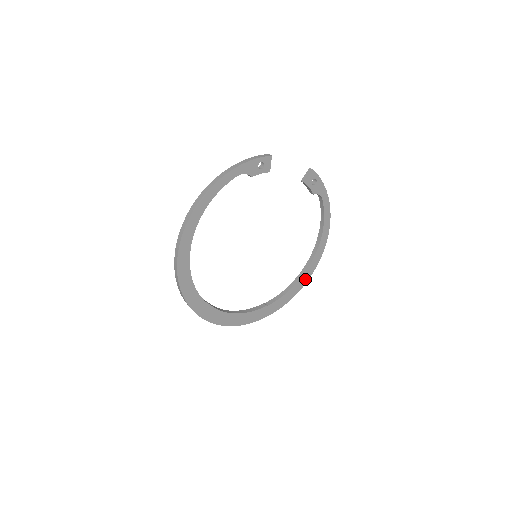
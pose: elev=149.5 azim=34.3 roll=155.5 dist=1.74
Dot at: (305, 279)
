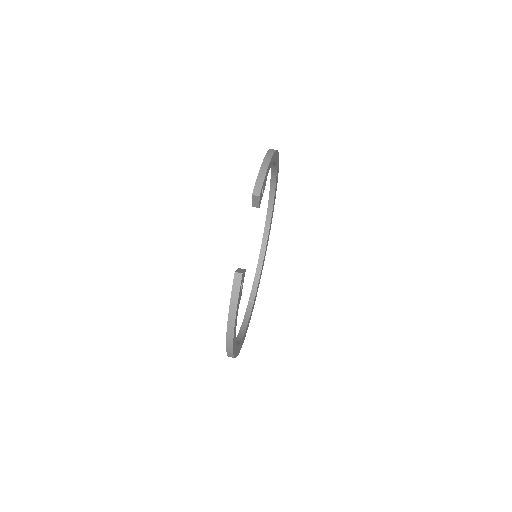
Dot at: (277, 180)
